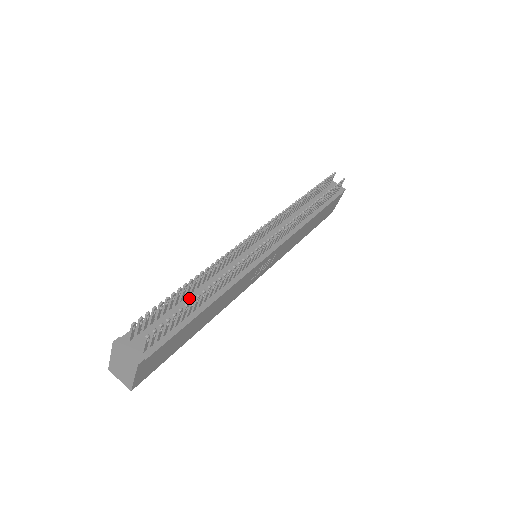
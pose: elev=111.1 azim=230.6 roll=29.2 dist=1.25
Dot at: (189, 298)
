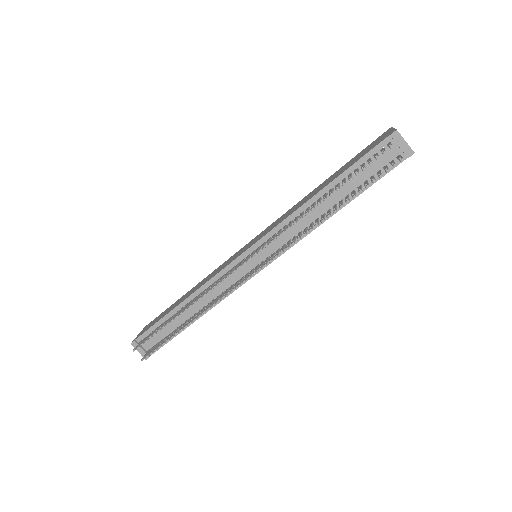
Dot at: (181, 314)
